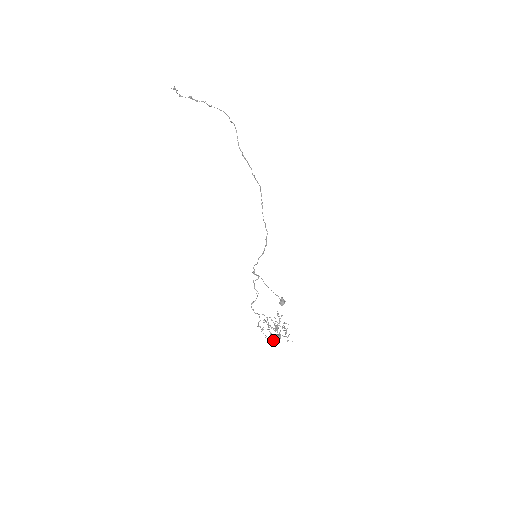
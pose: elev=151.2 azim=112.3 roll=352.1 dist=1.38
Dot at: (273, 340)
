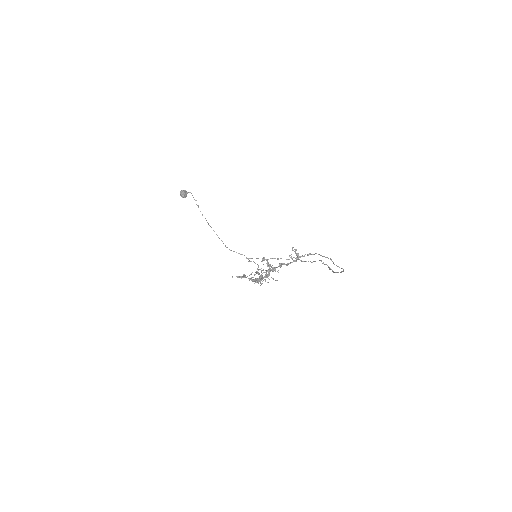
Dot at: (265, 280)
